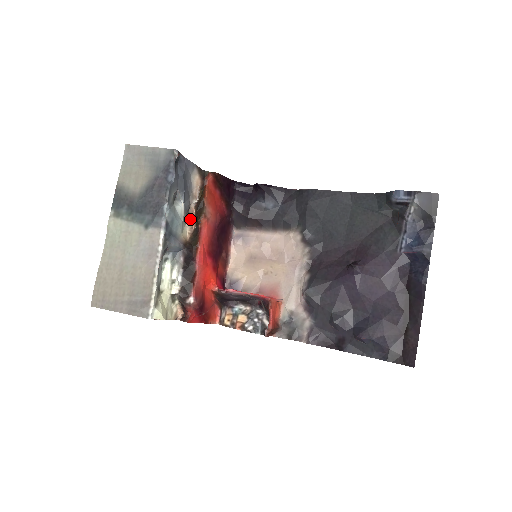
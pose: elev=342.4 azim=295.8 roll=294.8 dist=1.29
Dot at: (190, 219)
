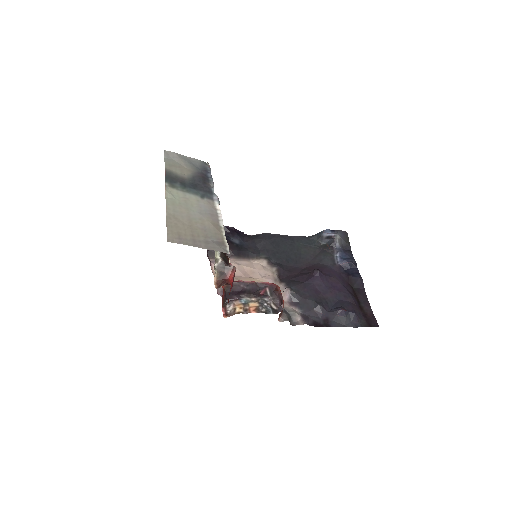
Dot at: occluded
